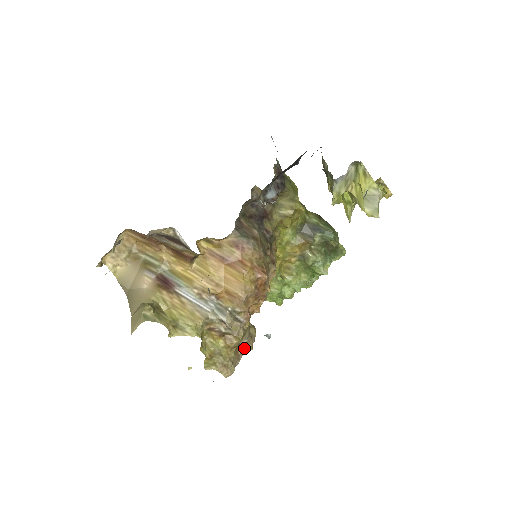
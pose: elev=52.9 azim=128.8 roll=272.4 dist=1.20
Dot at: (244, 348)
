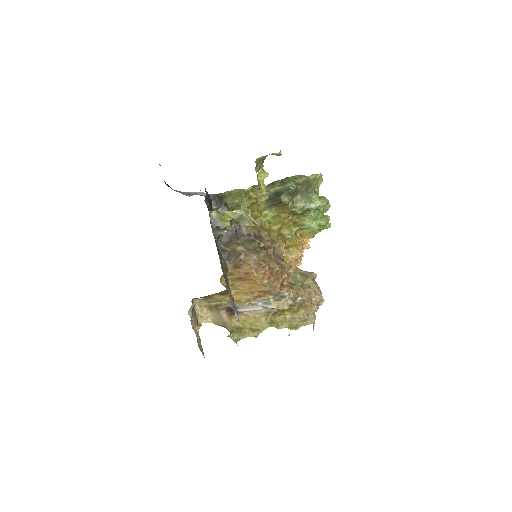
Dot at: (310, 298)
